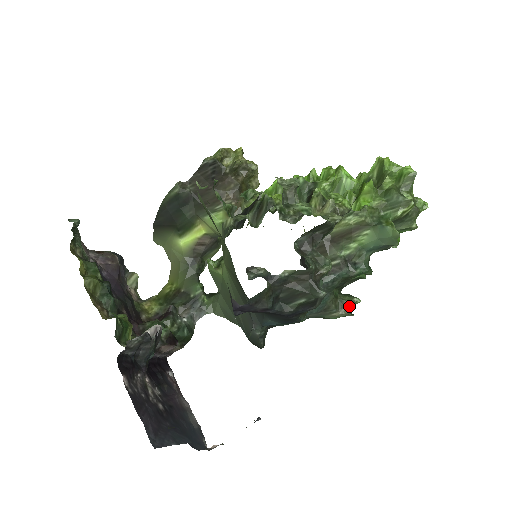
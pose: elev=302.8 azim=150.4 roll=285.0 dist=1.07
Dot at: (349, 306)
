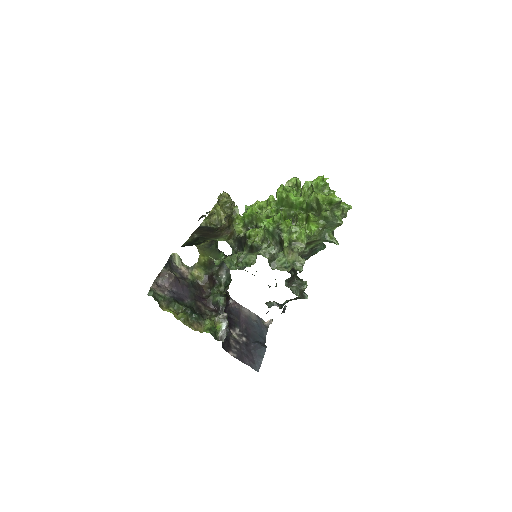
Dot at: occluded
